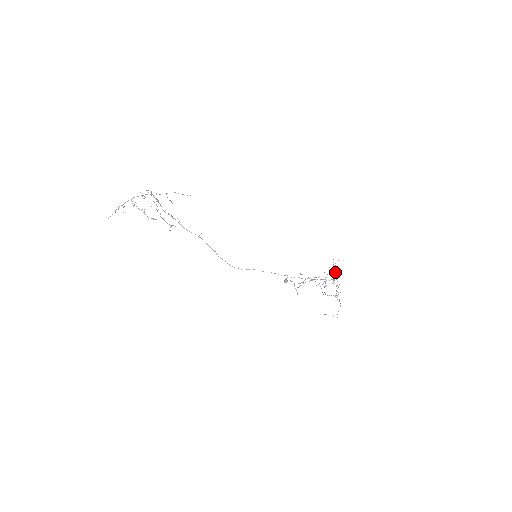
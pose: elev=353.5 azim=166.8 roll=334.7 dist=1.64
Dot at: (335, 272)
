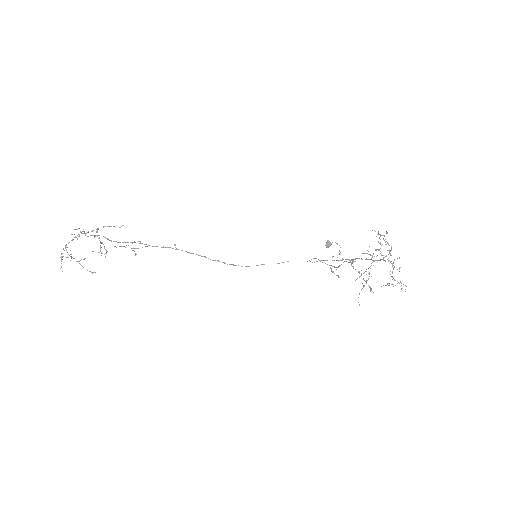
Dot at: (387, 243)
